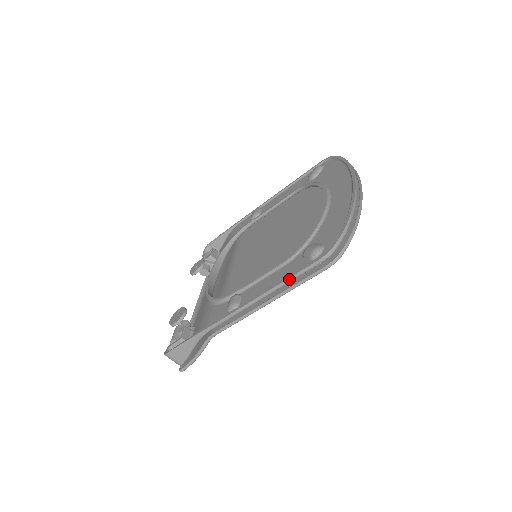
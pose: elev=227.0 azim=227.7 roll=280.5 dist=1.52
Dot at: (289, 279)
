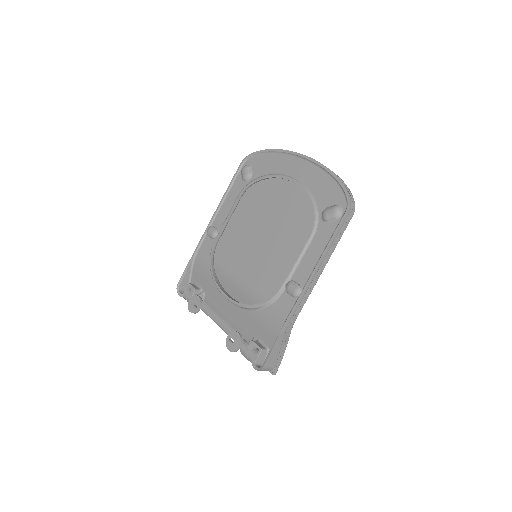
Dot at: (333, 240)
